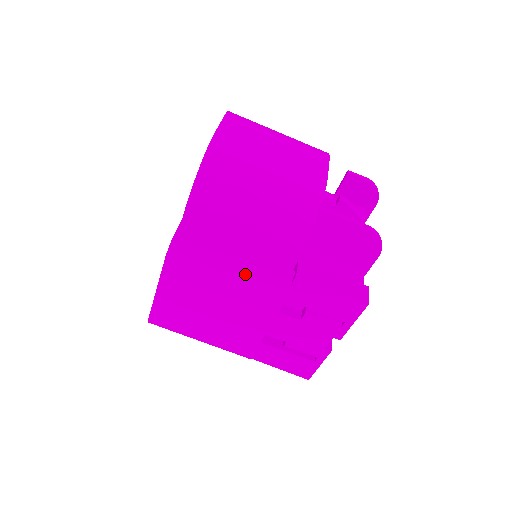
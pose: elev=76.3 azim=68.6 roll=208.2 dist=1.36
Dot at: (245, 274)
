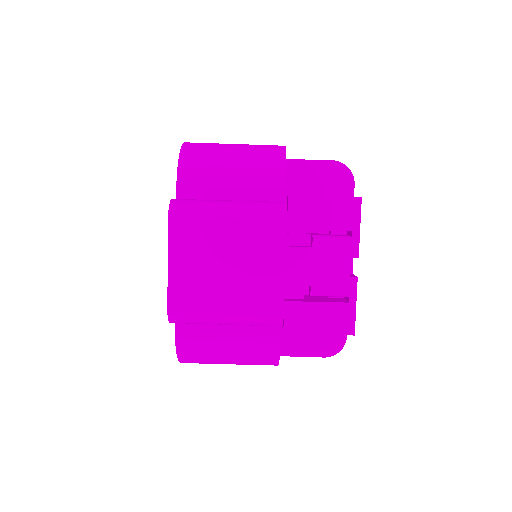
Dot at: (243, 206)
